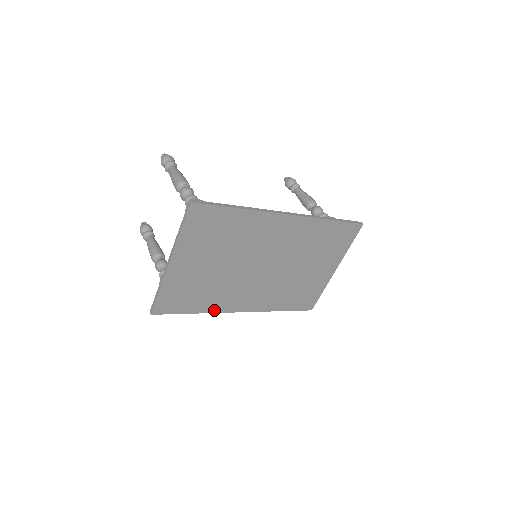
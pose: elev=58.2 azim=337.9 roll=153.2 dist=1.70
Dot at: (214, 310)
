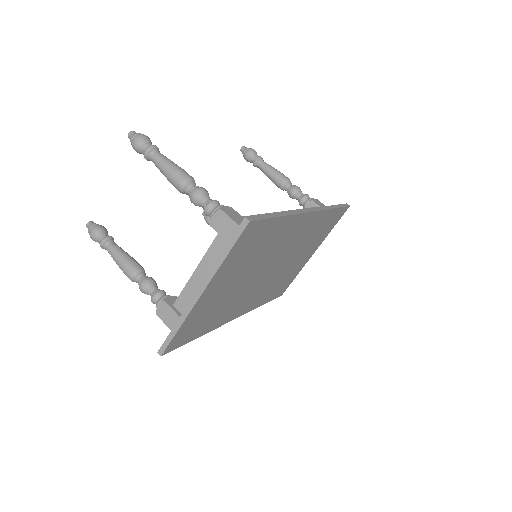
Dot at: (215, 327)
